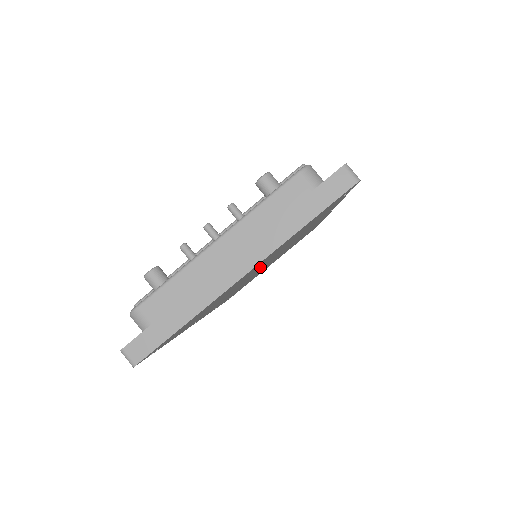
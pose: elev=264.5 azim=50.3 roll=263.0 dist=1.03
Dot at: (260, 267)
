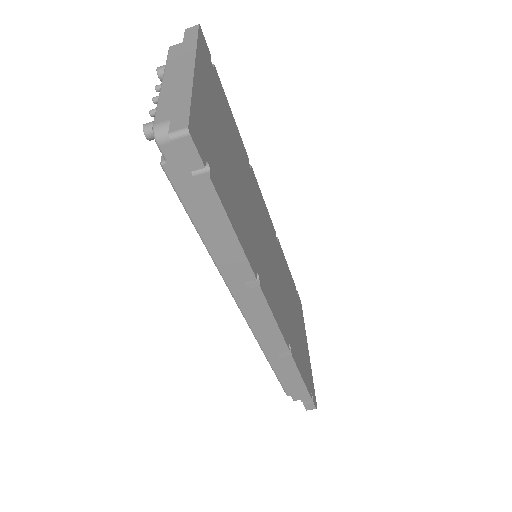
Dot at: (237, 171)
